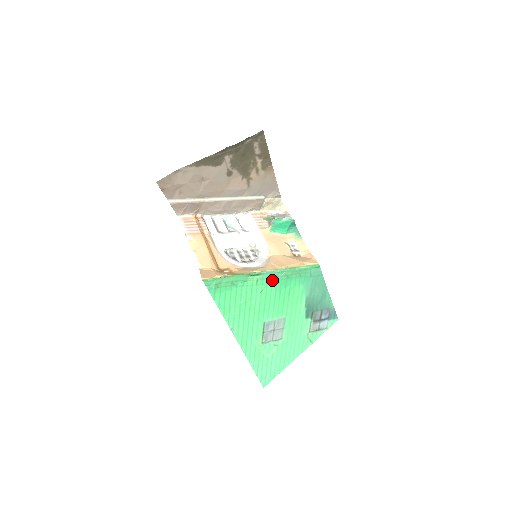
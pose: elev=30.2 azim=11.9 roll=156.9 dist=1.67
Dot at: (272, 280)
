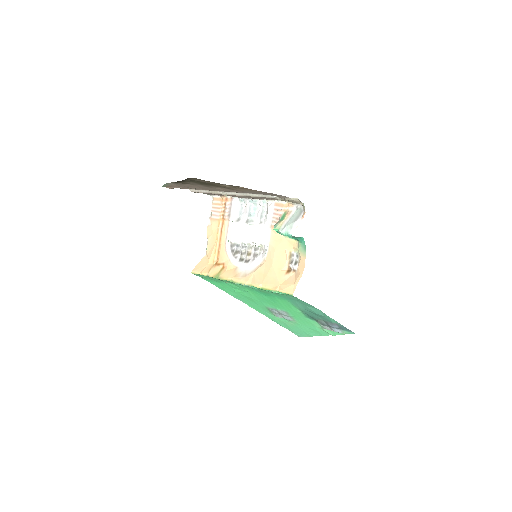
Dot at: (251, 289)
